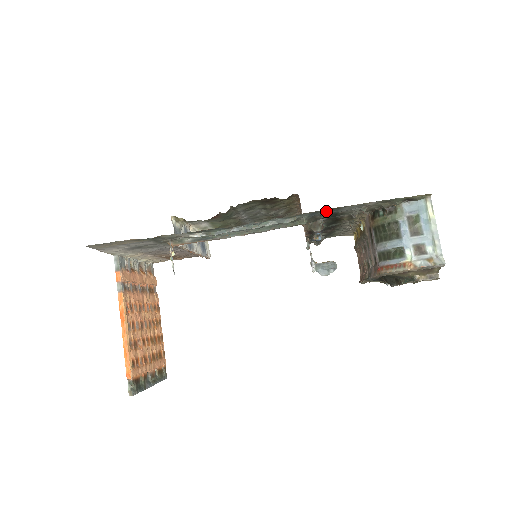
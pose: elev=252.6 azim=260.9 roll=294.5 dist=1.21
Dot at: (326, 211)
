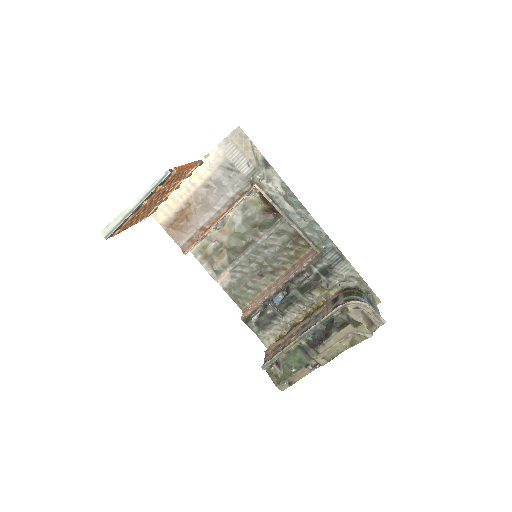
Dot at: (337, 255)
